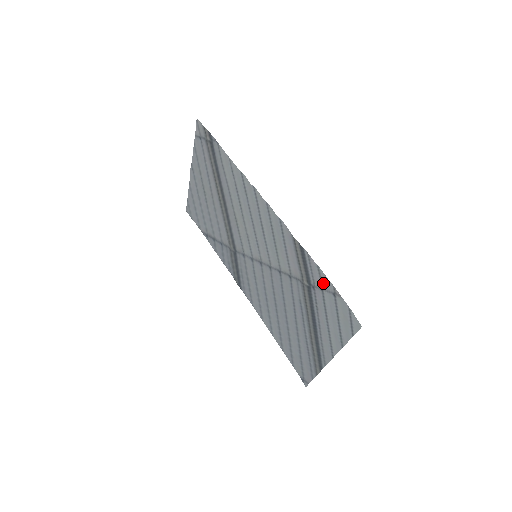
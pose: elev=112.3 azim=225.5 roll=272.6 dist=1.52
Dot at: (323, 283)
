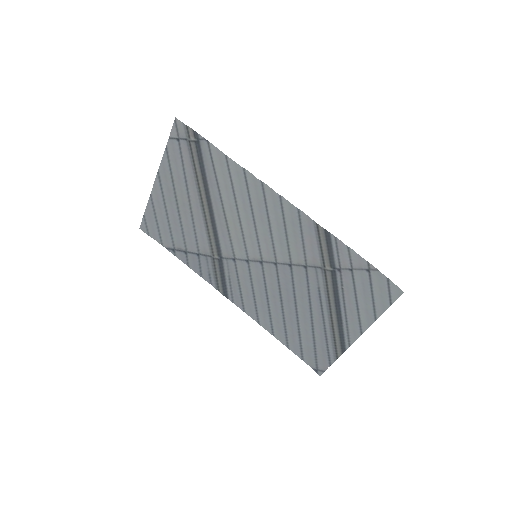
Dot at: (353, 263)
